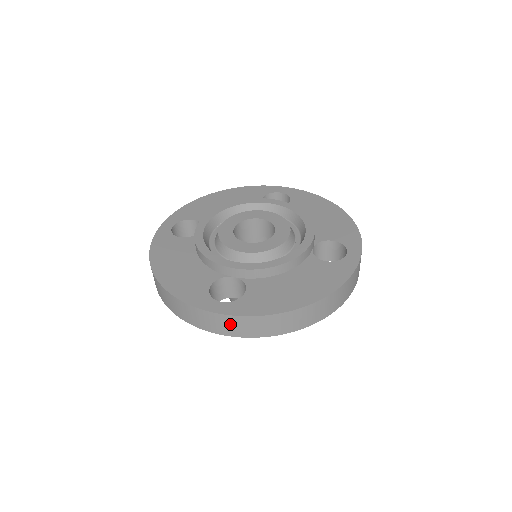
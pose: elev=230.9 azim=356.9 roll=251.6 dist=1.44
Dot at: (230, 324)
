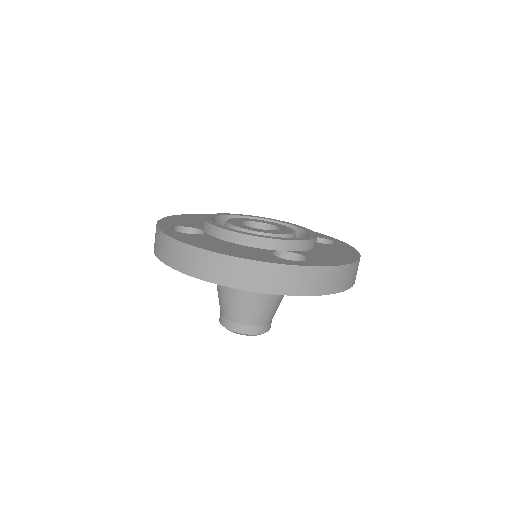
Dot at: (160, 242)
